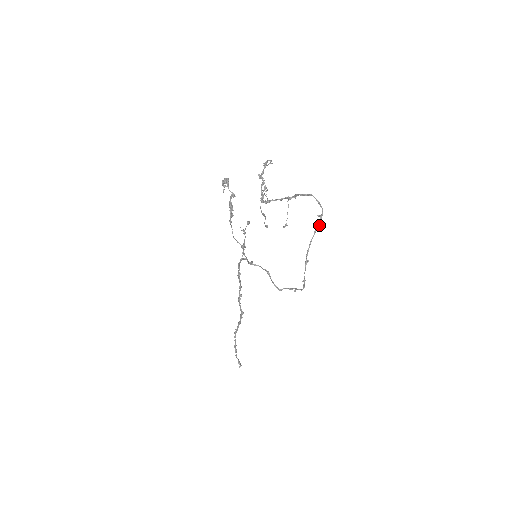
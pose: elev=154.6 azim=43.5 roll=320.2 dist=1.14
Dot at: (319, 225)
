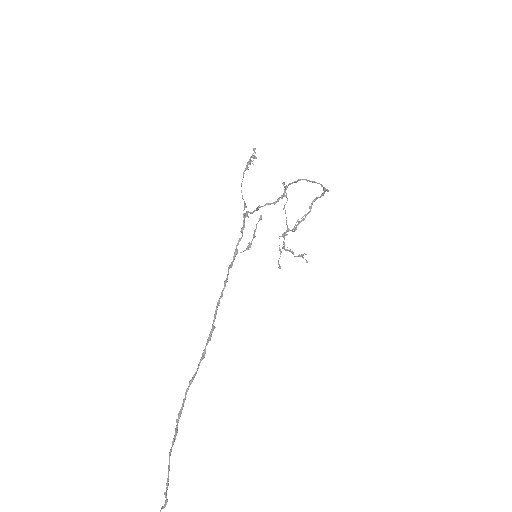
Dot at: (319, 183)
